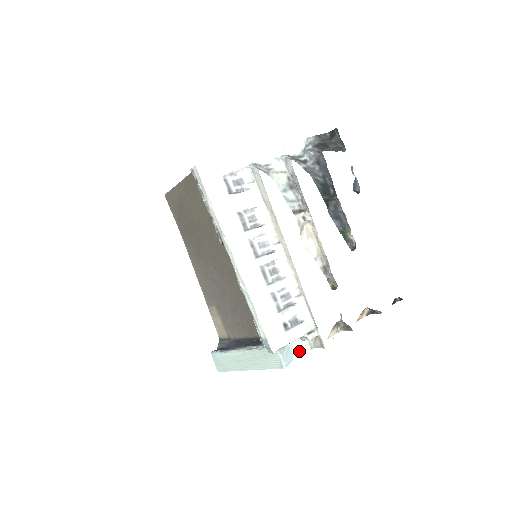
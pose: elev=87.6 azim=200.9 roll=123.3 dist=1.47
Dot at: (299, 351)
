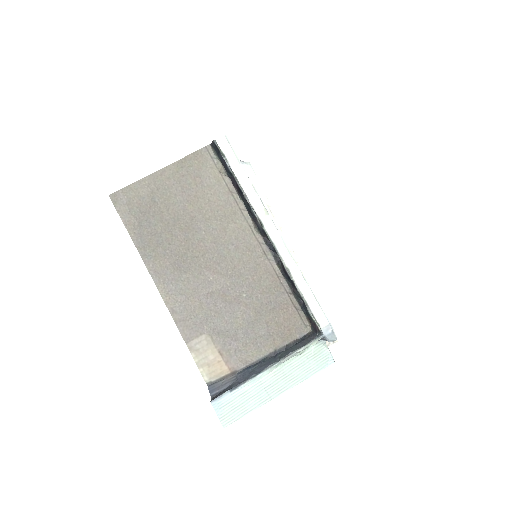
Dot at: occluded
